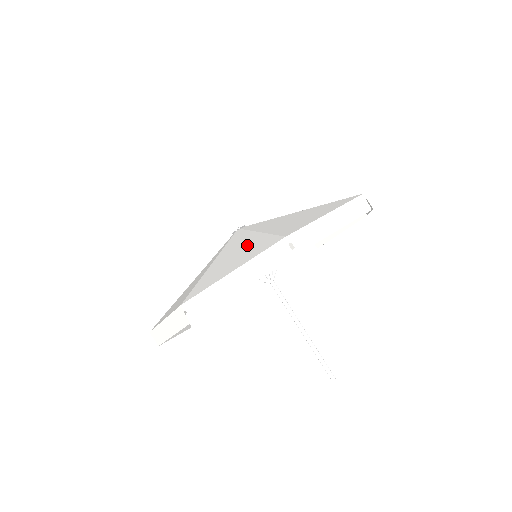
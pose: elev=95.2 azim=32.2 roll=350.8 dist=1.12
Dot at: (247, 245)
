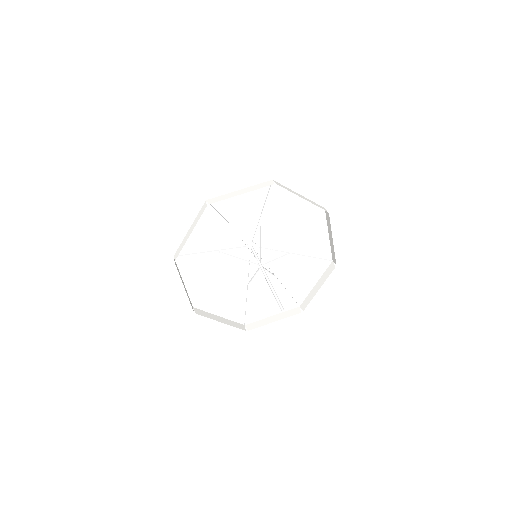
Dot at: (289, 216)
